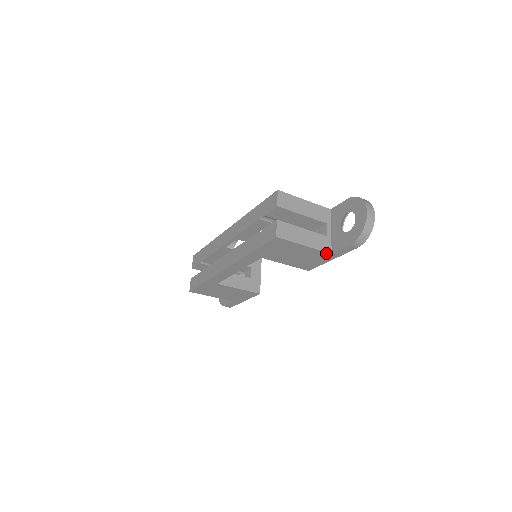
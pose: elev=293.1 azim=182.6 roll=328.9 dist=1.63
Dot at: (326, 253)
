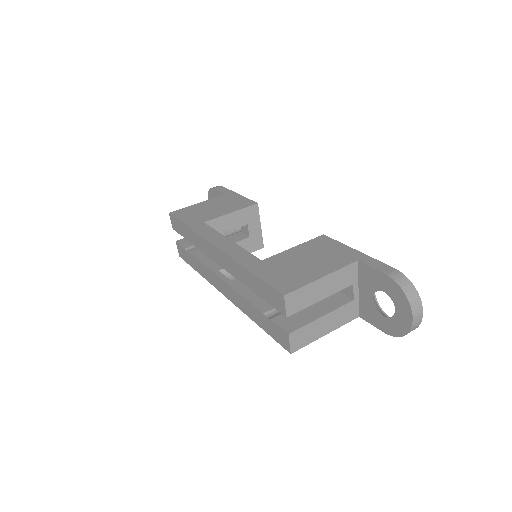
Dot at: (352, 318)
